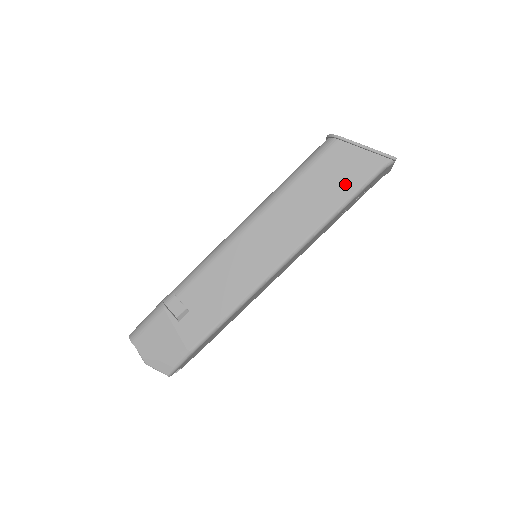
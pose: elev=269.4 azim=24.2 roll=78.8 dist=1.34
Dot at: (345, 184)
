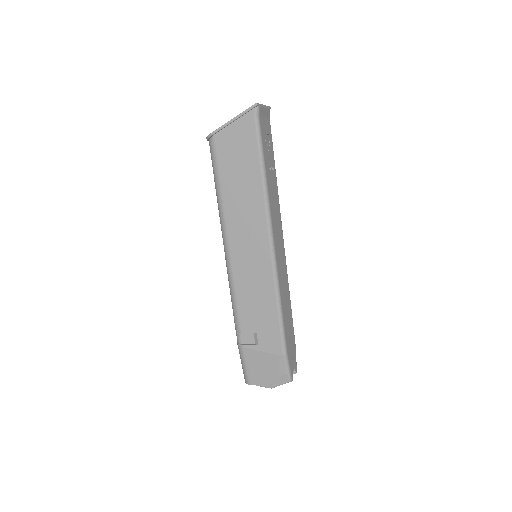
Dot at: (248, 156)
